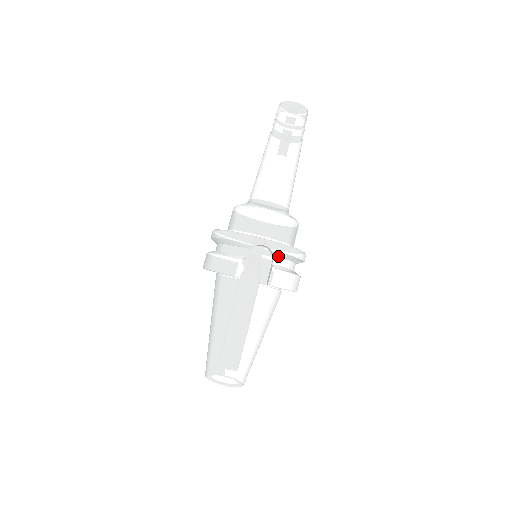
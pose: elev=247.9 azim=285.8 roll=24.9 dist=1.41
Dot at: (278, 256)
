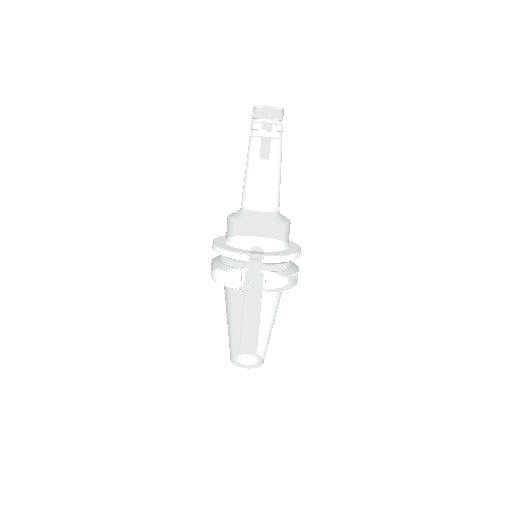
Dot at: (270, 264)
